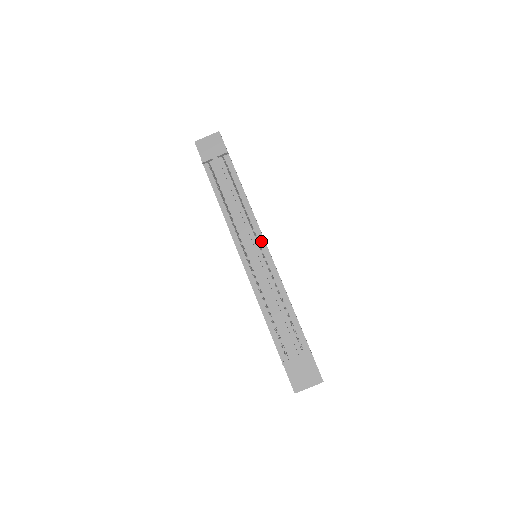
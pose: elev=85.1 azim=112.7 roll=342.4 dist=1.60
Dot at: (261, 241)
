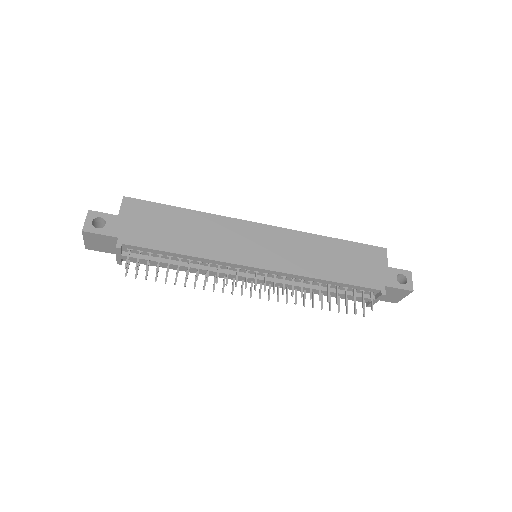
Dot at: (248, 269)
